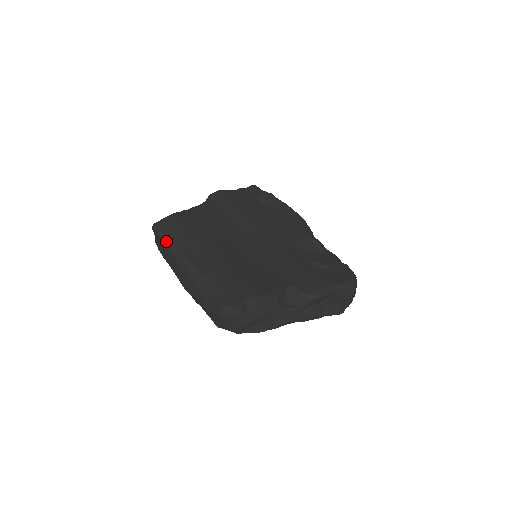
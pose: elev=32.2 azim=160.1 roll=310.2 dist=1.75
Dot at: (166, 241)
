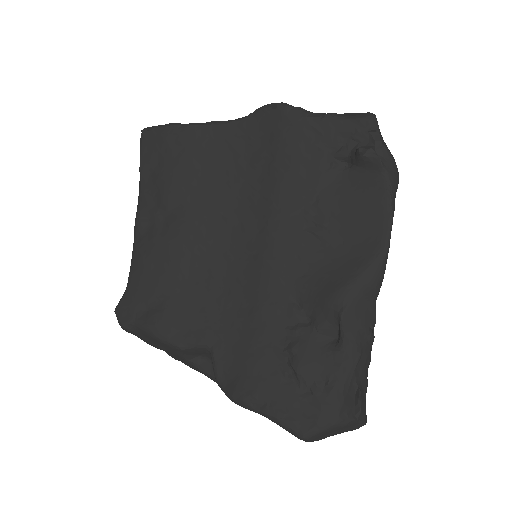
Dot at: occluded
